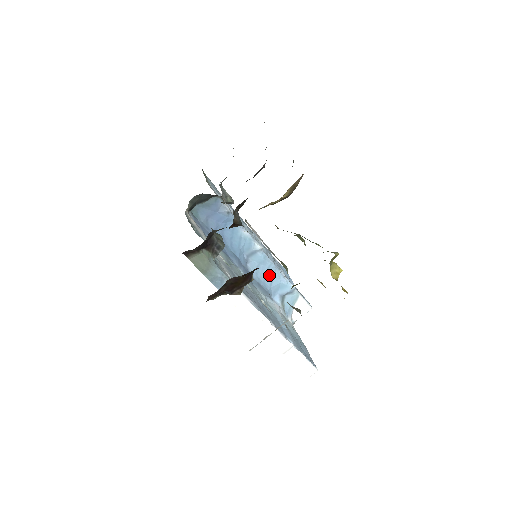
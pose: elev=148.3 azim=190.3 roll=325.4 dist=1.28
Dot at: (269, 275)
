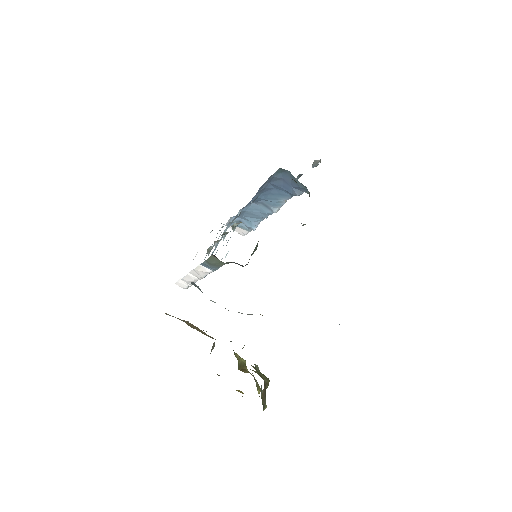
Dot at: (254, 215)
